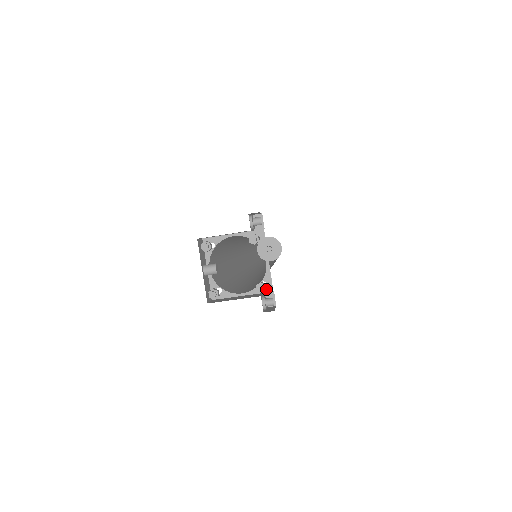
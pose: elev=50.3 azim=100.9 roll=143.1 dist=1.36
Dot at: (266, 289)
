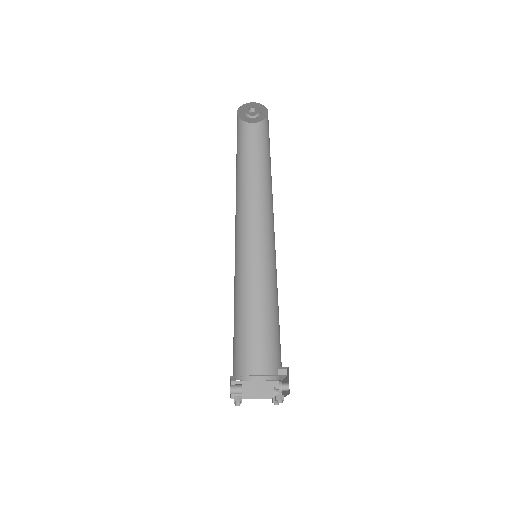
Dot at: occluded
